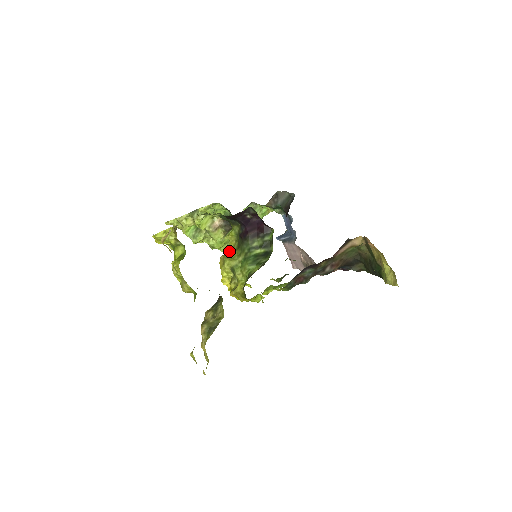
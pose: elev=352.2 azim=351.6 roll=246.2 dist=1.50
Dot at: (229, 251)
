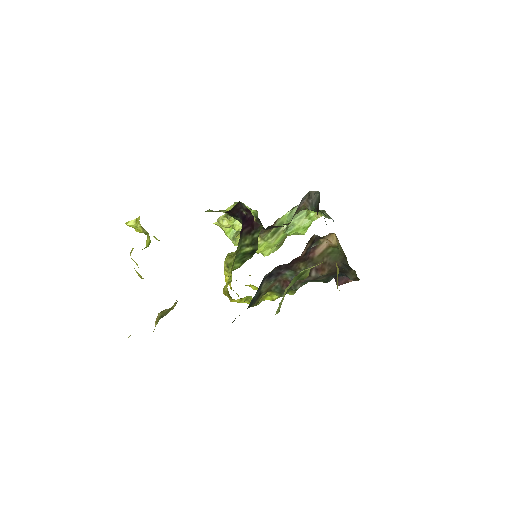
Dot at: occluded
